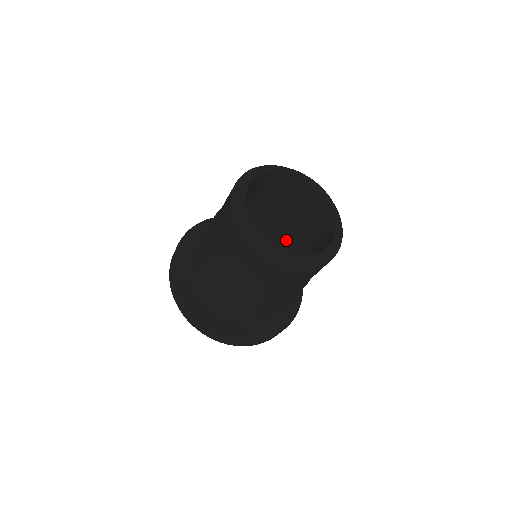
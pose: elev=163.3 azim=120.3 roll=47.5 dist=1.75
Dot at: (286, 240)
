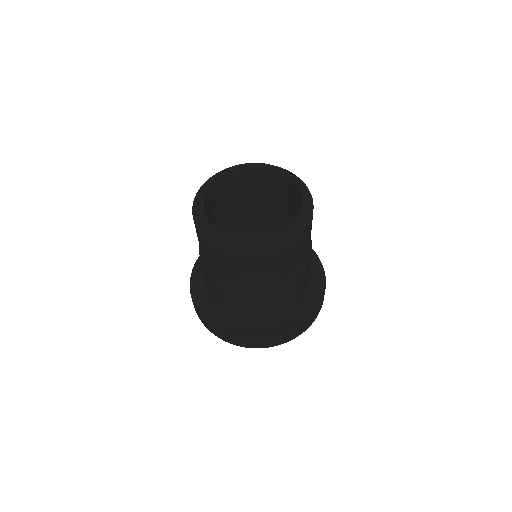
Dot at: occluded
